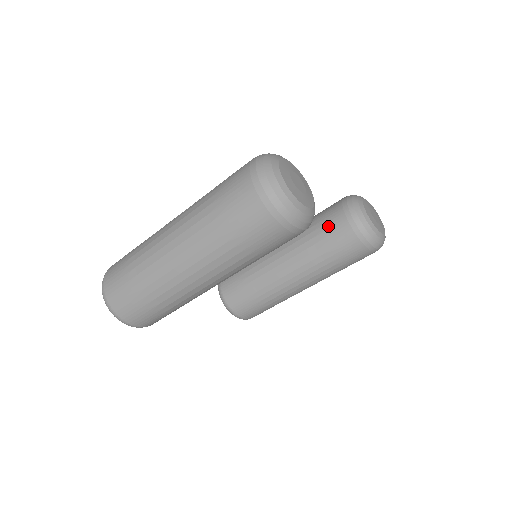
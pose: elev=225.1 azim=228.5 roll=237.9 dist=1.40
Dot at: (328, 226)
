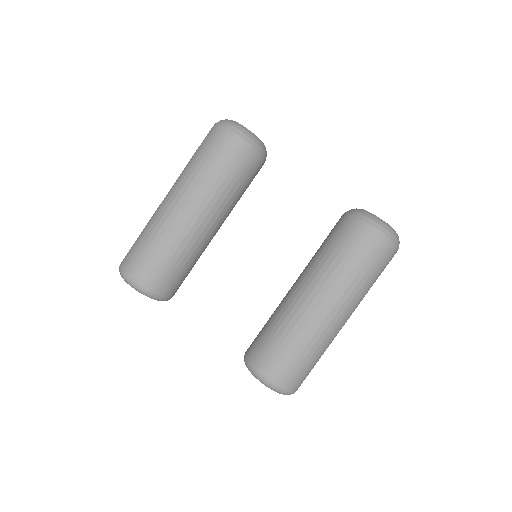
Dot at: occluded
